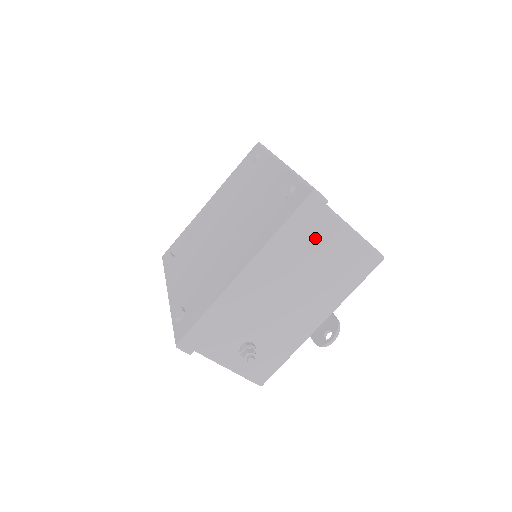
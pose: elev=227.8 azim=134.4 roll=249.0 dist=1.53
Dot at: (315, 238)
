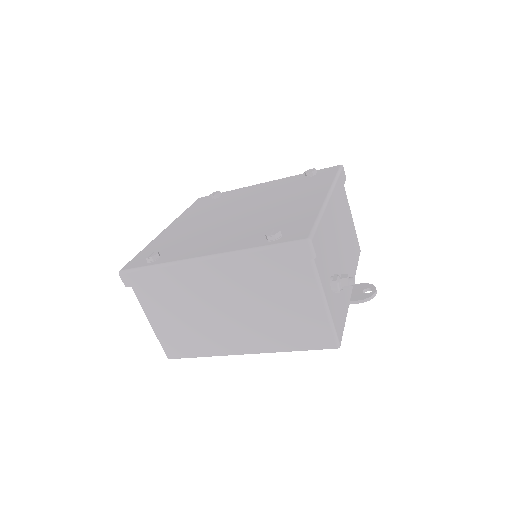
Dot at: (343, 203)
